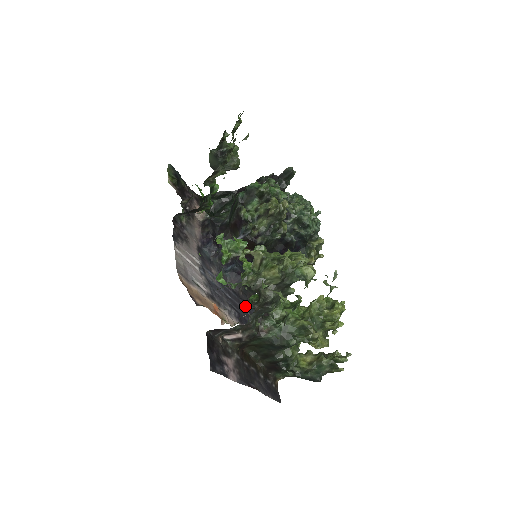
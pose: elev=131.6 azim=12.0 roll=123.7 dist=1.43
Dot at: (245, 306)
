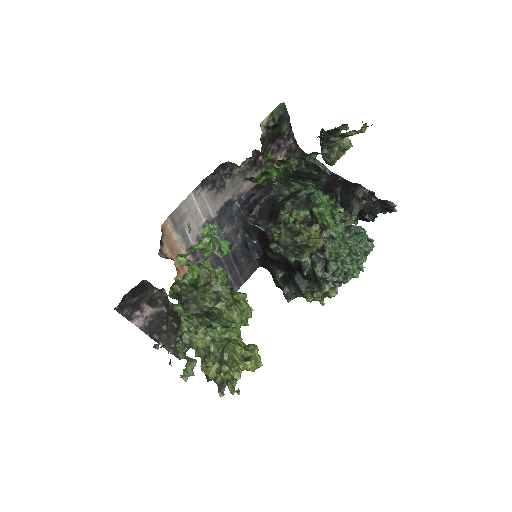
Dot at: occluded
